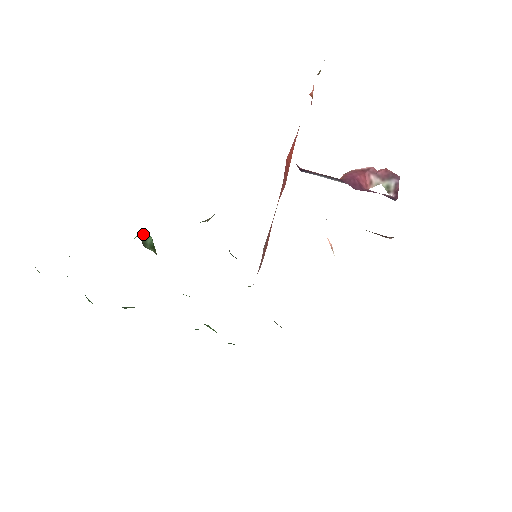
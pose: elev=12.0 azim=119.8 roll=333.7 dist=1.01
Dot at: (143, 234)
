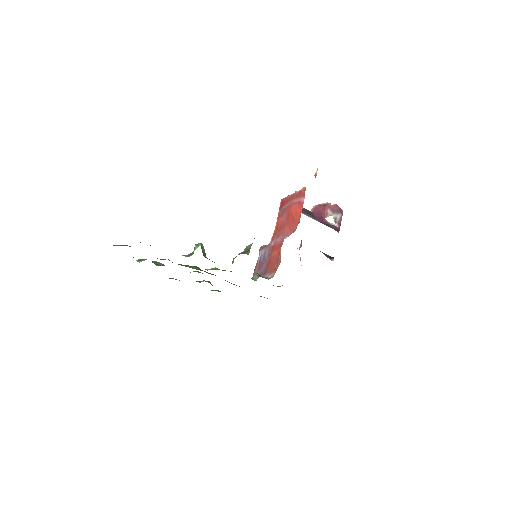
Dot at: (201, 246)
